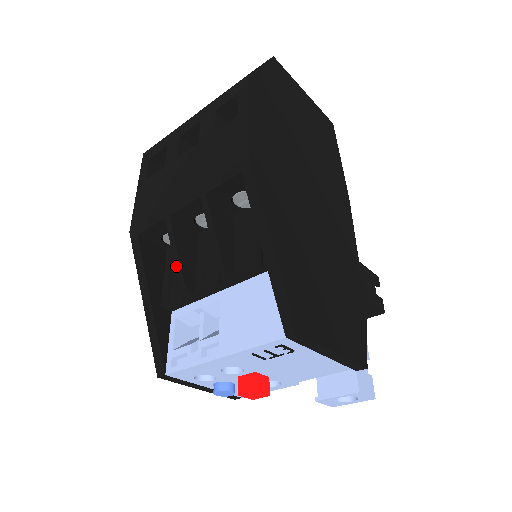
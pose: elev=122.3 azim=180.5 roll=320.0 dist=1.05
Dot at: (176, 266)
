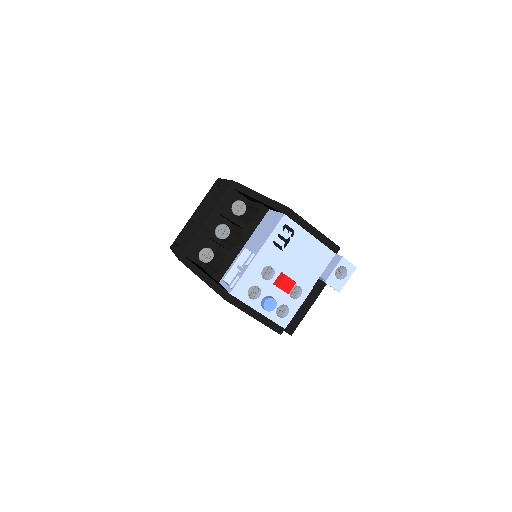
Dot at: (214, 245)
